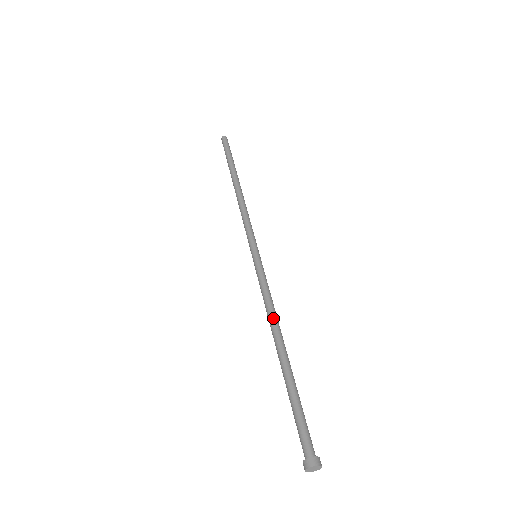
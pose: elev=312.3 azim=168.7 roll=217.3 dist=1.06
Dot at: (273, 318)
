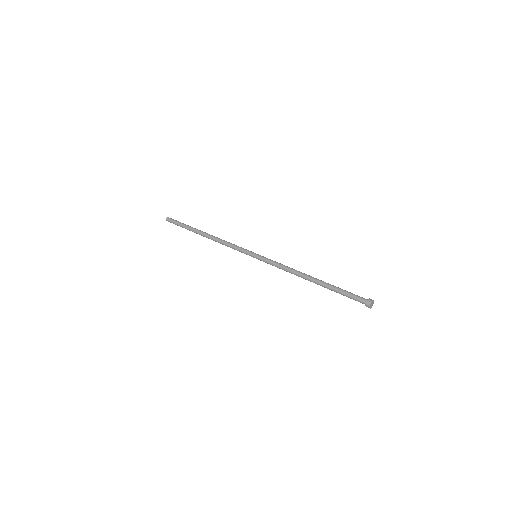
Dot at: (295, 271)
